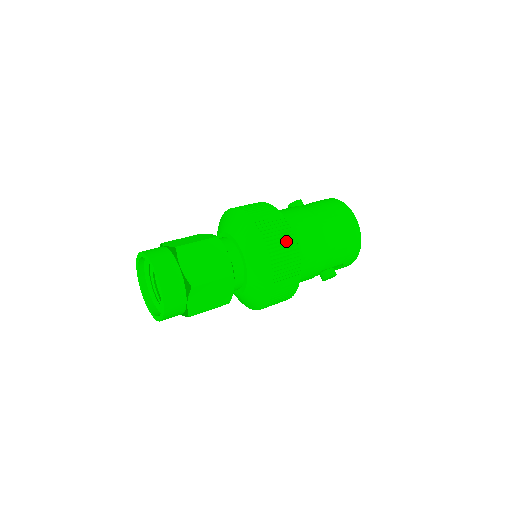
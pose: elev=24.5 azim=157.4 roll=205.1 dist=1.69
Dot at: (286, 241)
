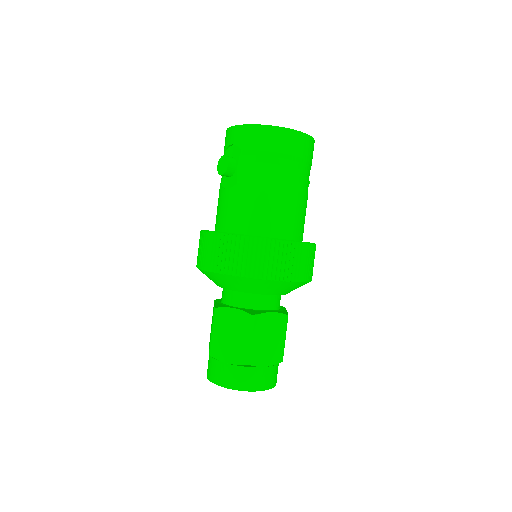
Dot at: (301, 257)
